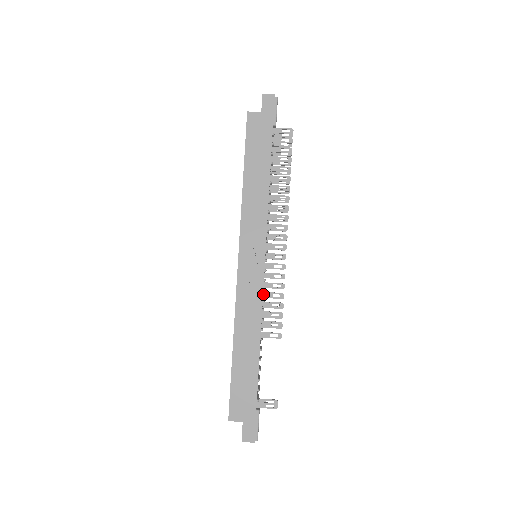
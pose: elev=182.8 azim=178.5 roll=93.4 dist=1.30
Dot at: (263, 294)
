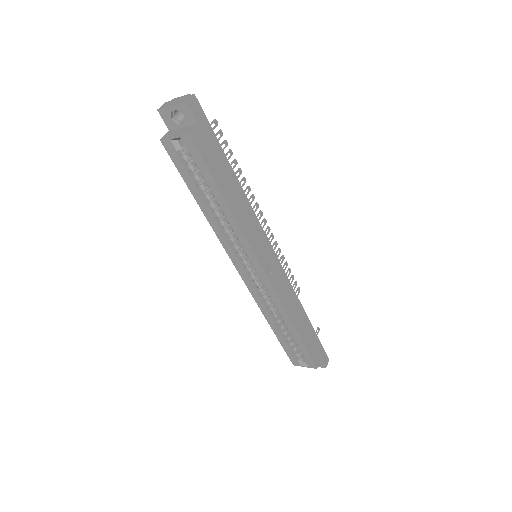
Dot at: occluded
